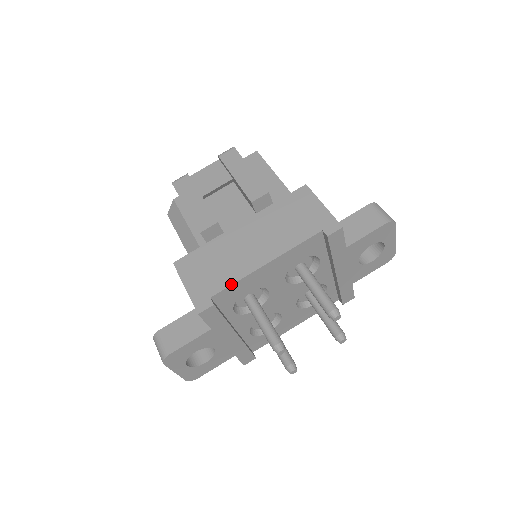
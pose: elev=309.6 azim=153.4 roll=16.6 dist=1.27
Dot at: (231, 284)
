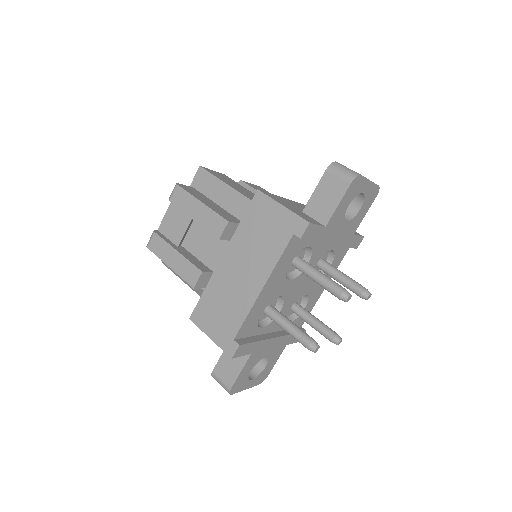
Dot at: (243, 321)
